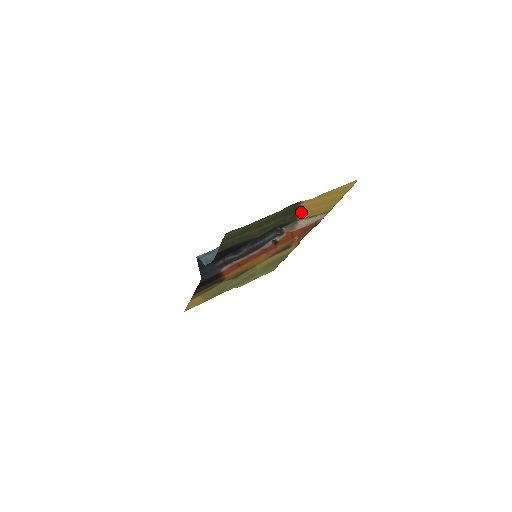
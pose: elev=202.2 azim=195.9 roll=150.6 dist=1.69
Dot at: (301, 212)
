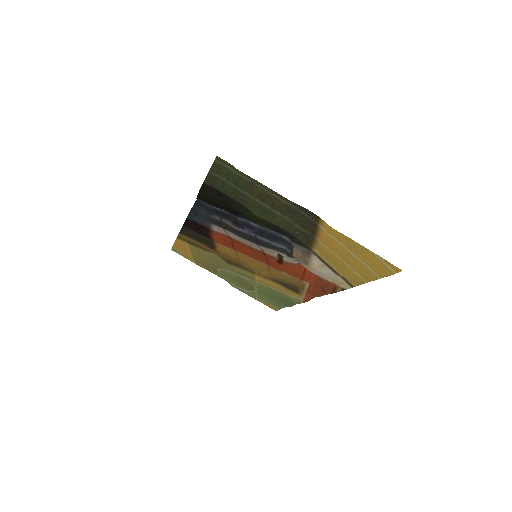
Dot at: (319, 242)
